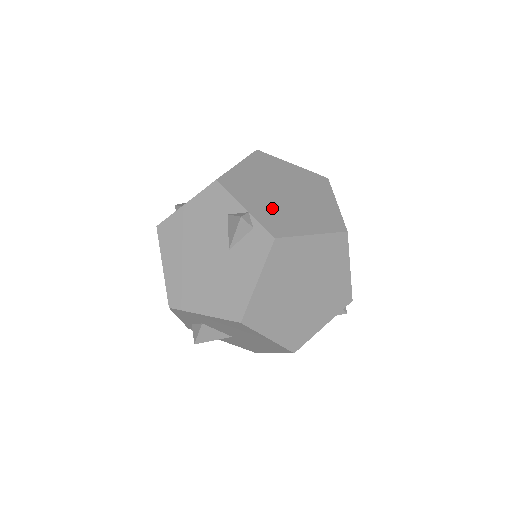
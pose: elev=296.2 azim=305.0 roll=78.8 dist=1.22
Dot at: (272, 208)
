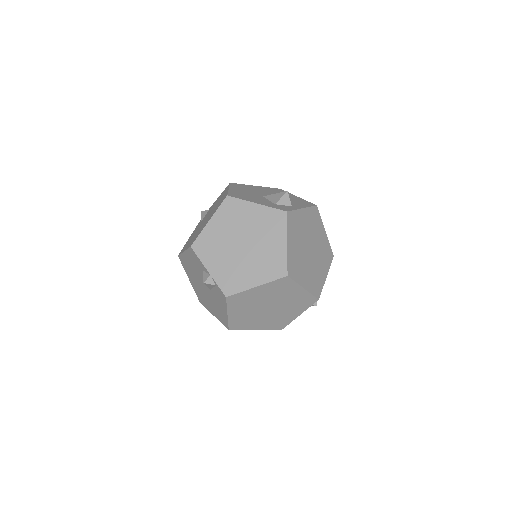
Dot at: (229, 266)
